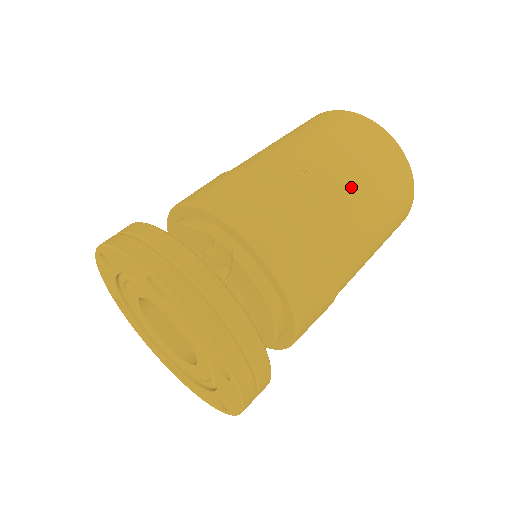
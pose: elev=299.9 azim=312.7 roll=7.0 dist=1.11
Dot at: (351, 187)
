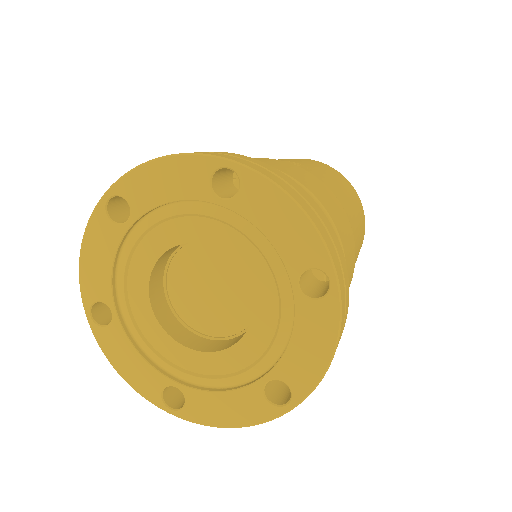
Dot at: (336, 184)
